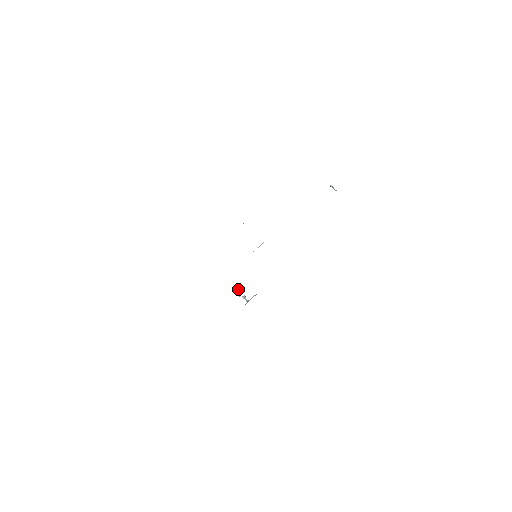
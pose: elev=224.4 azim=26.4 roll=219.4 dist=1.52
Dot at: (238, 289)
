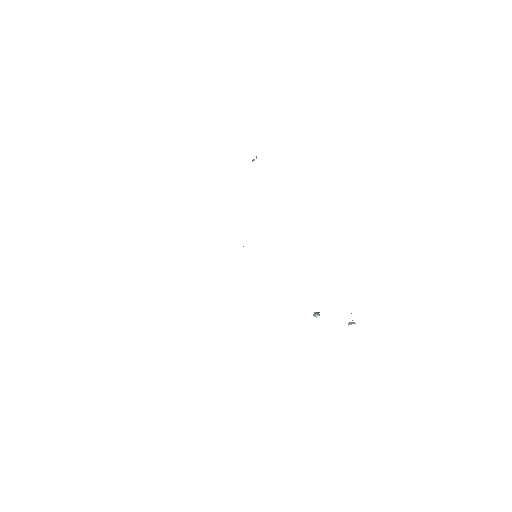
Dot at: (315, 313)
